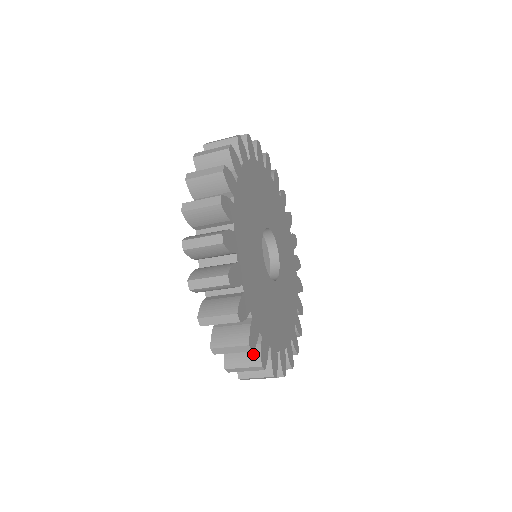
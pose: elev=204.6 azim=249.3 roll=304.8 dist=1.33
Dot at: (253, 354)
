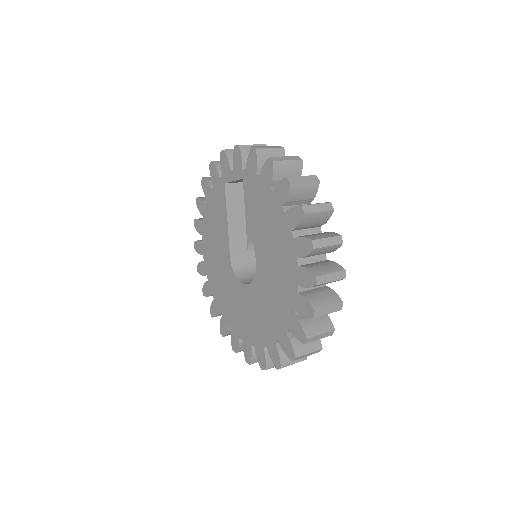
Dot at: occluded
